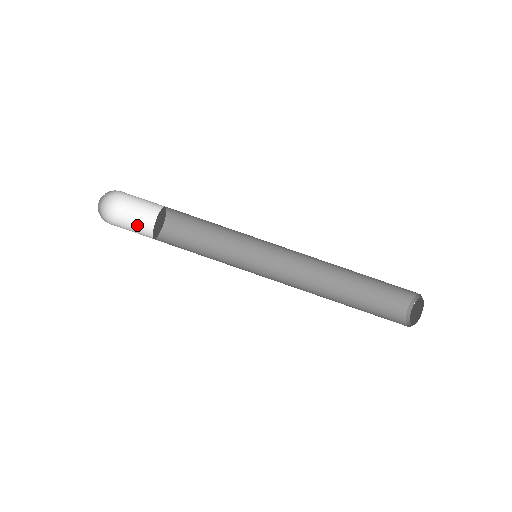
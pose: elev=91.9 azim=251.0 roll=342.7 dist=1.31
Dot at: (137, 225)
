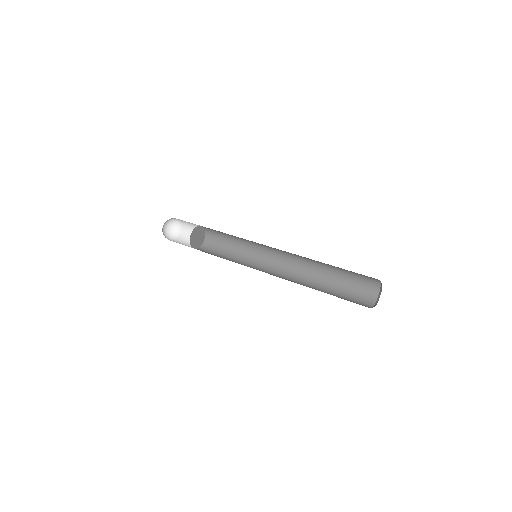
Dot at: (189, 241)
